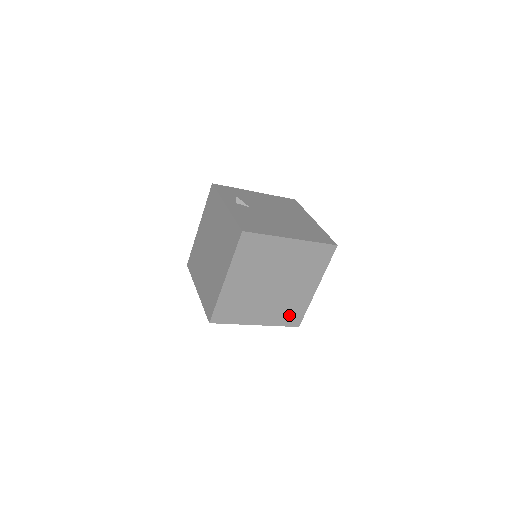
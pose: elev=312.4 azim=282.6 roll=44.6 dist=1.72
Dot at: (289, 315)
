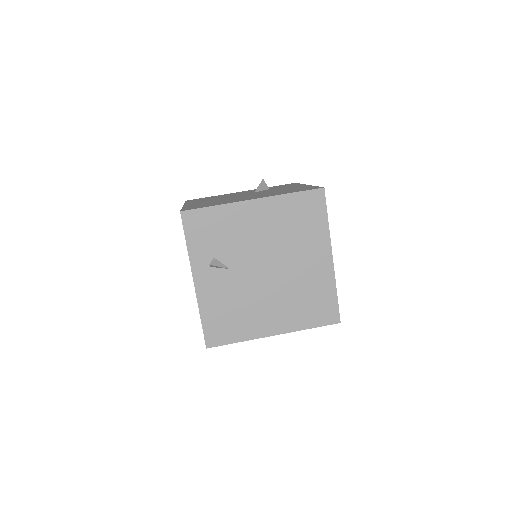
Dot at: occluded
